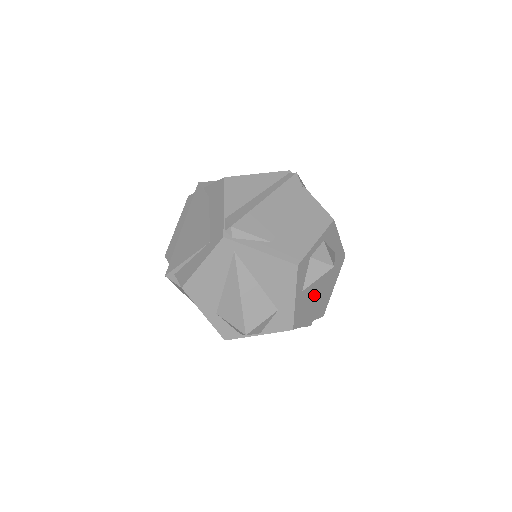
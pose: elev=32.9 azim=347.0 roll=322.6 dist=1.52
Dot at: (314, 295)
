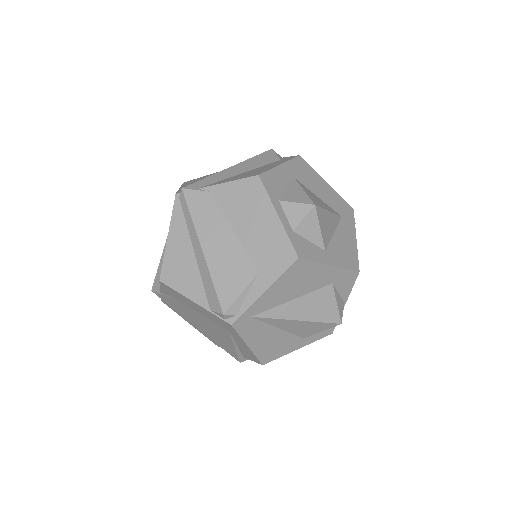
Dot at: (332, 229)
